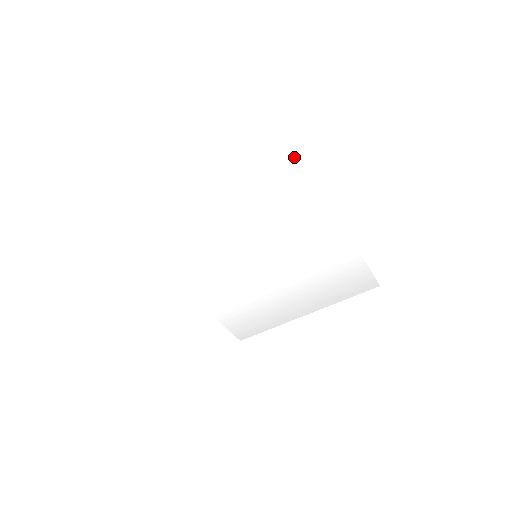
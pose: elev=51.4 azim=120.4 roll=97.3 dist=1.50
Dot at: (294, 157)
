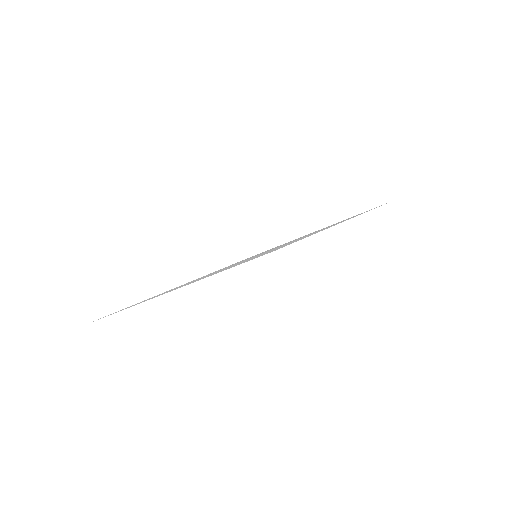
Dot at: occluded
